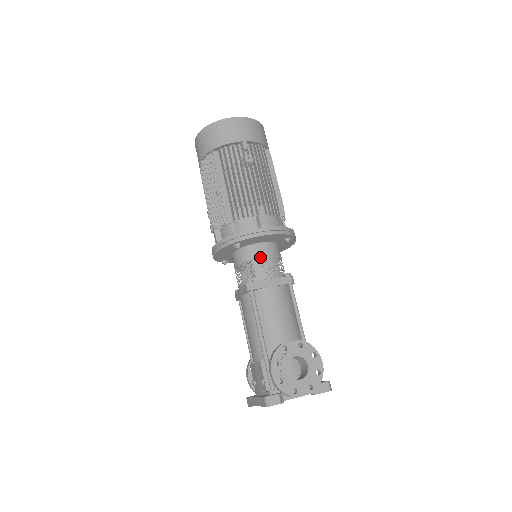
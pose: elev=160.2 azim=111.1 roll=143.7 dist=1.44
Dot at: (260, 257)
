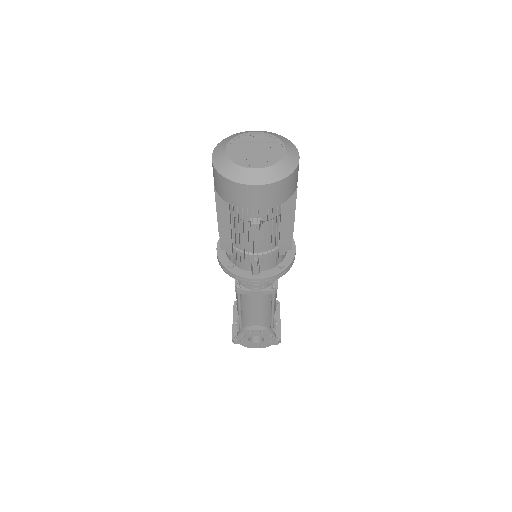
Dot at: occluded
